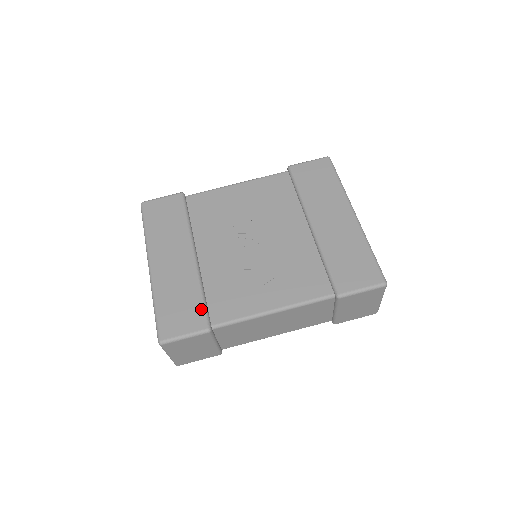
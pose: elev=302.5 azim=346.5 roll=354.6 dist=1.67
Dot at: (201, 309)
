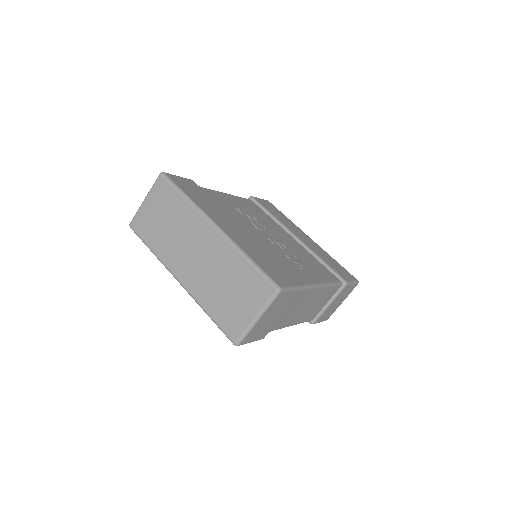
Dot at: (286, 270)
